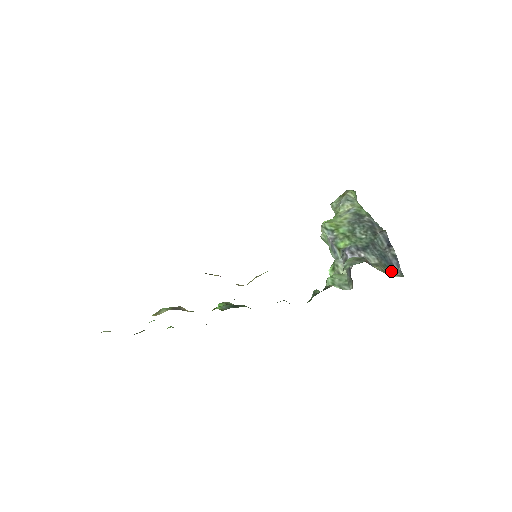
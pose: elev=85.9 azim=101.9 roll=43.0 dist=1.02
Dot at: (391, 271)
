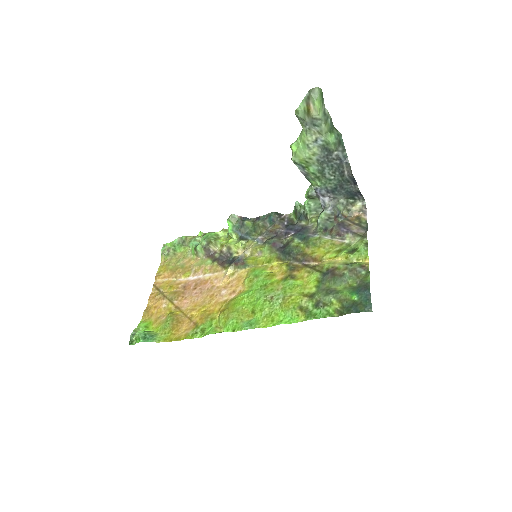
Dot at: (355, 199)
